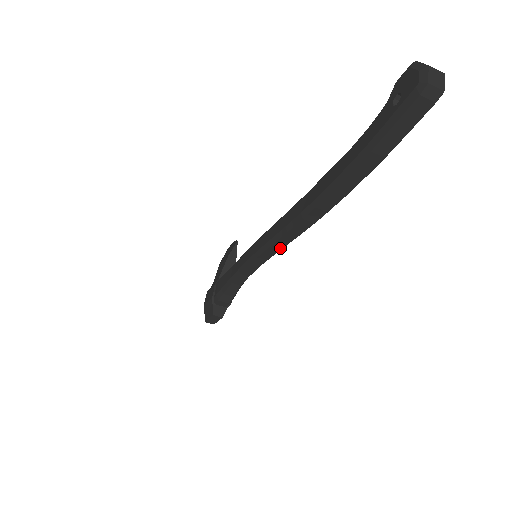
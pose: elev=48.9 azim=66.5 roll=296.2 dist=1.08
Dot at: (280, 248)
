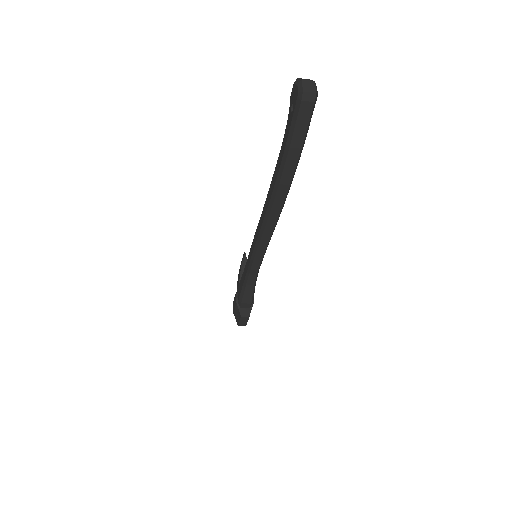
Dot at: (267, 242)
